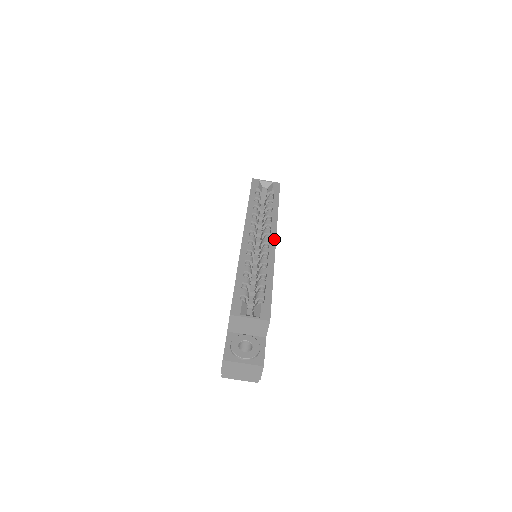
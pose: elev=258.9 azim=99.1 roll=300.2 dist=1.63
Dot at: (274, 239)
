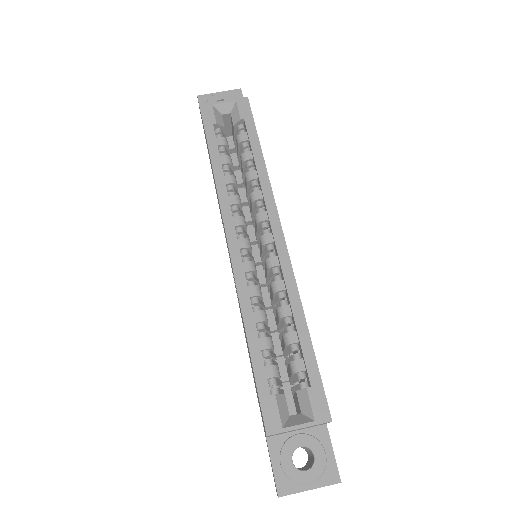
Dot at: (280, 234)
